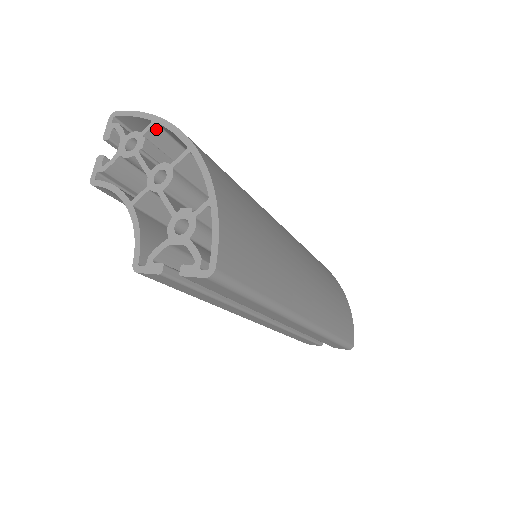
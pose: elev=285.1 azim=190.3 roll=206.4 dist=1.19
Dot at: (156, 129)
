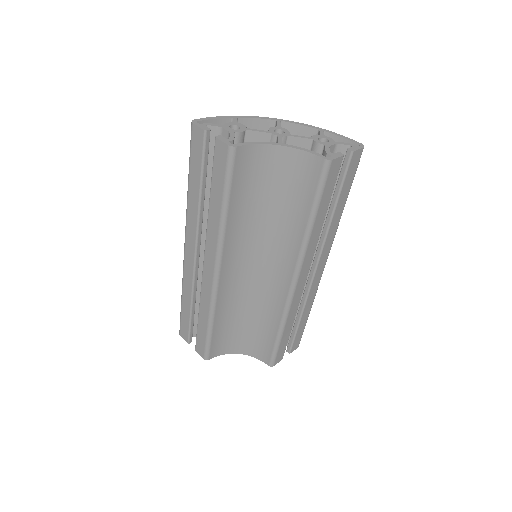
Dot at: occluded
